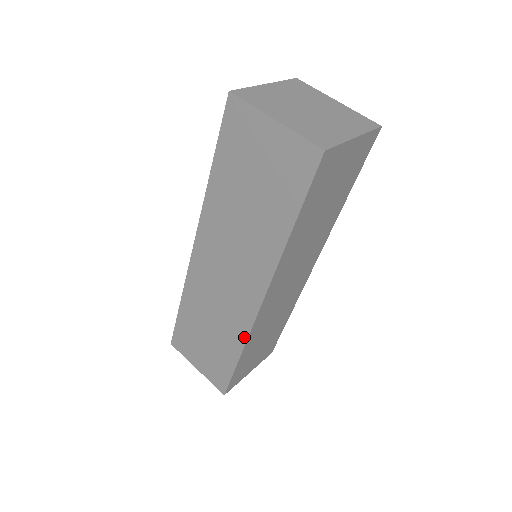
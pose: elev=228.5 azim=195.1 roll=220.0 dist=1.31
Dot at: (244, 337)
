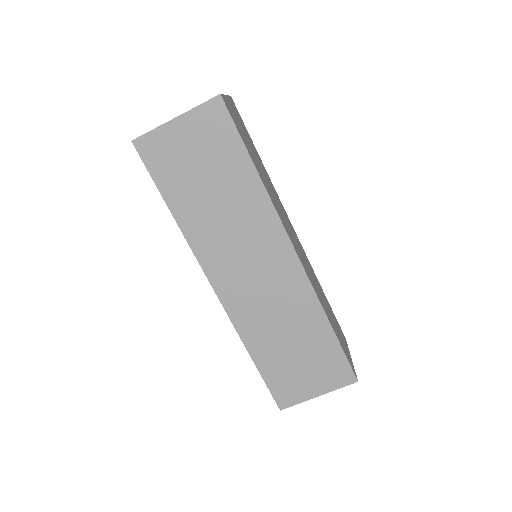
Dot at: (315, 301)
